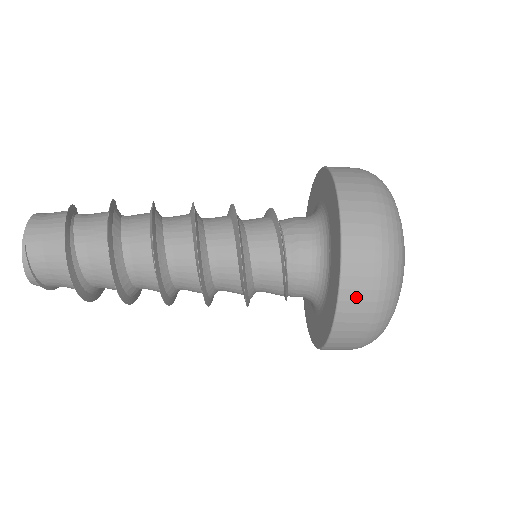
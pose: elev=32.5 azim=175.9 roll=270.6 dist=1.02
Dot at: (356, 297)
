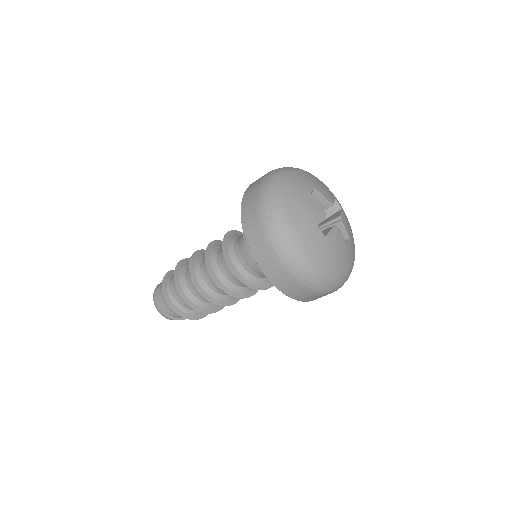
Dot at: (251, 226)
